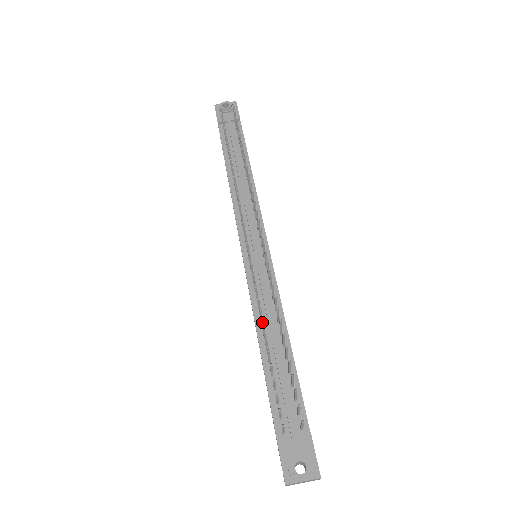
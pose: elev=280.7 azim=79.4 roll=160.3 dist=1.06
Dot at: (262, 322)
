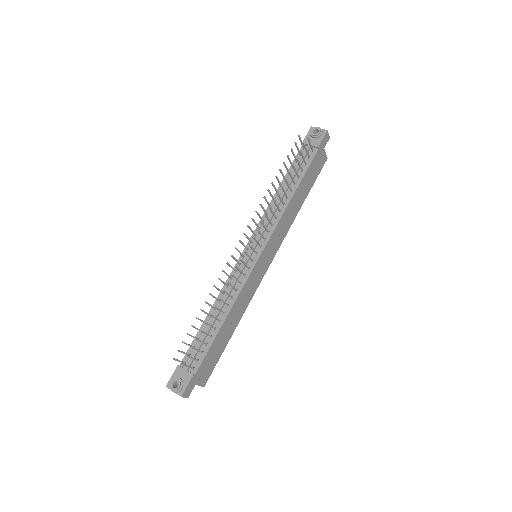
Dot at: (217, 300)
